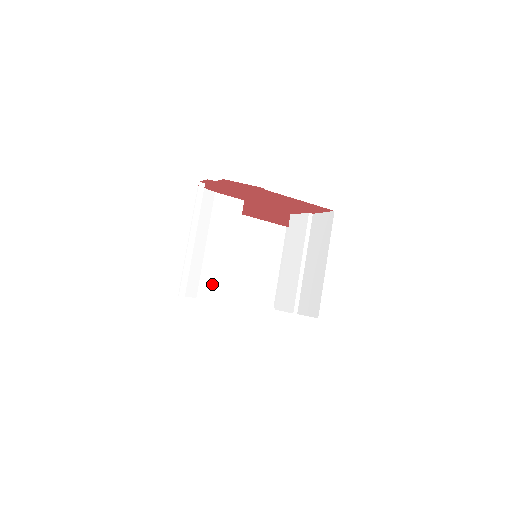
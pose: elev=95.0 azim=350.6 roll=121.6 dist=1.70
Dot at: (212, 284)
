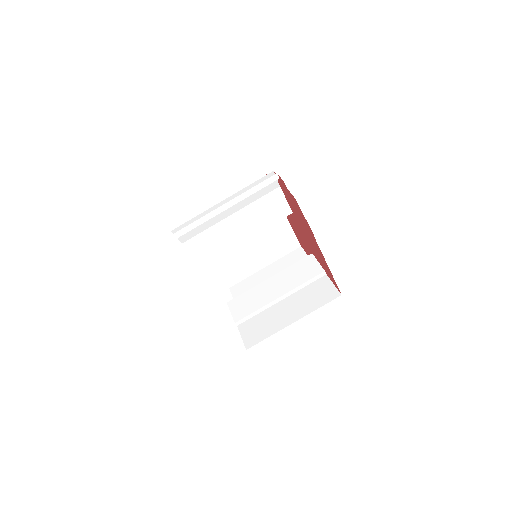
Dot at: (204, 245)
